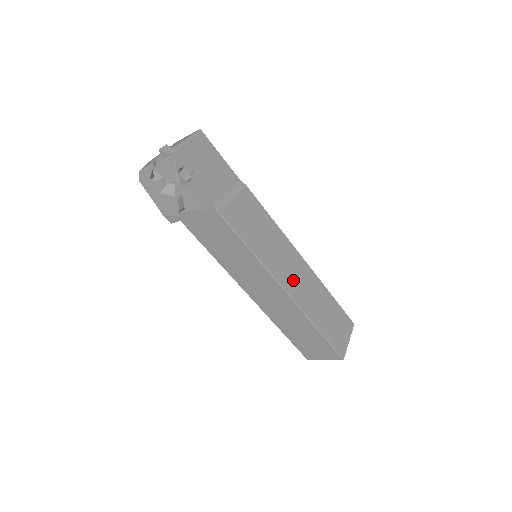
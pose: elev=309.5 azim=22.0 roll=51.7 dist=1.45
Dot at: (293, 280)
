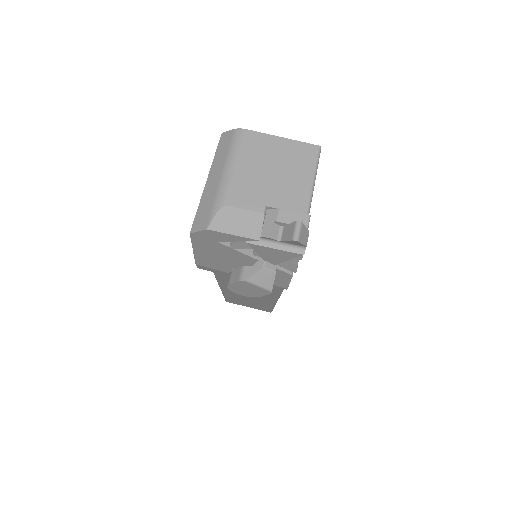
Dot at: occluded
